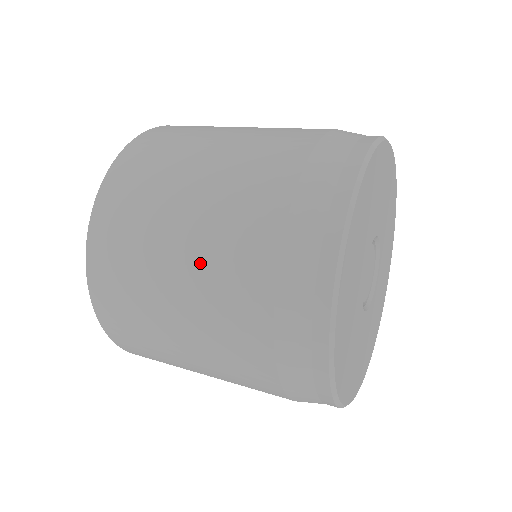
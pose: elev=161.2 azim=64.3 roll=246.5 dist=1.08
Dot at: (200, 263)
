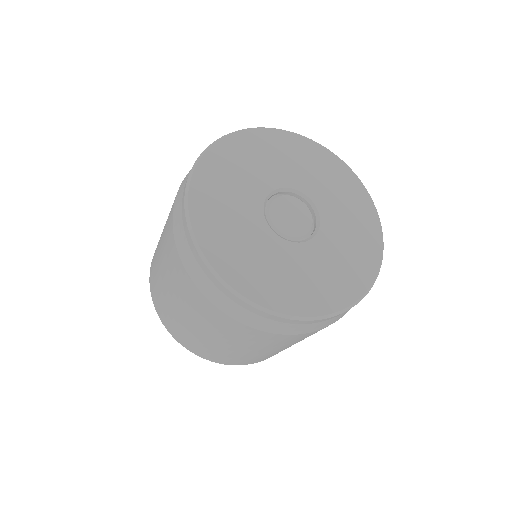
Dot at: occluded
